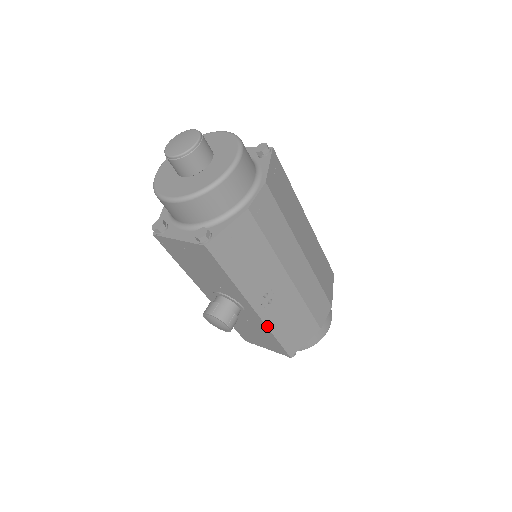
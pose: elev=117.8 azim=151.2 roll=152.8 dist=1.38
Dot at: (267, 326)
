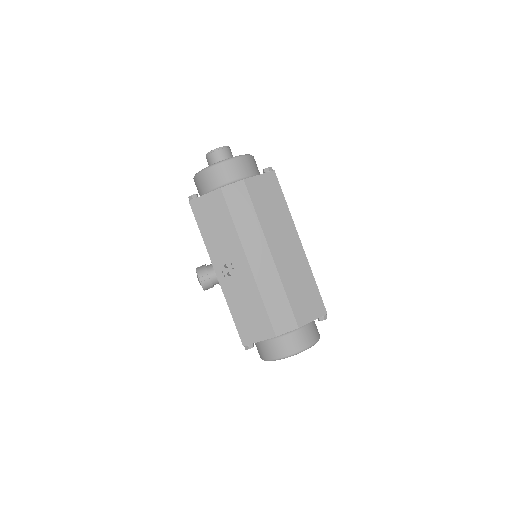
Dot at: (225, 296)
